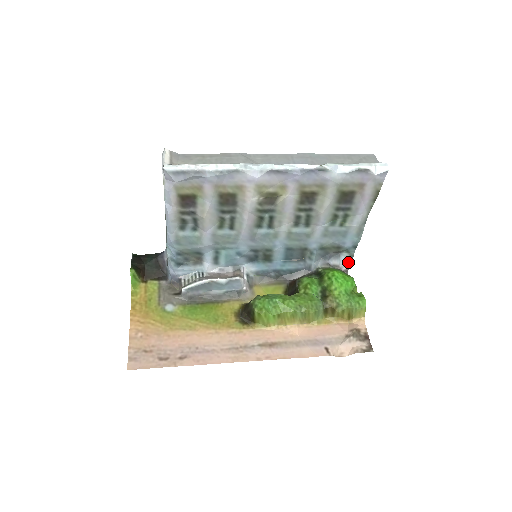
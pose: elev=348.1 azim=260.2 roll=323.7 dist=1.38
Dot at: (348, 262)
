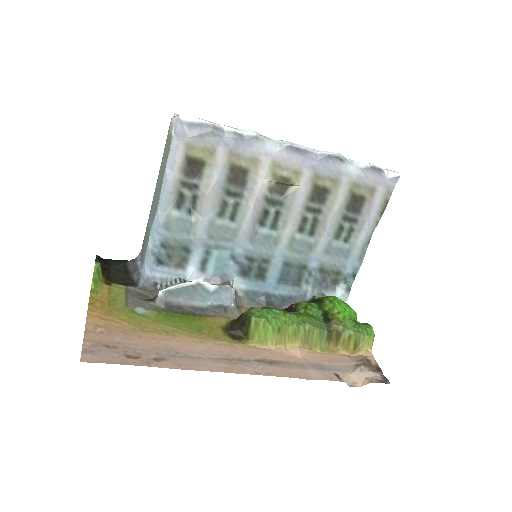
Dot at: (344, 297)
